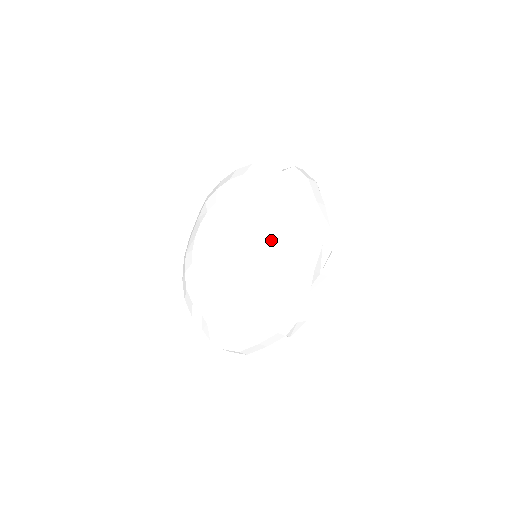
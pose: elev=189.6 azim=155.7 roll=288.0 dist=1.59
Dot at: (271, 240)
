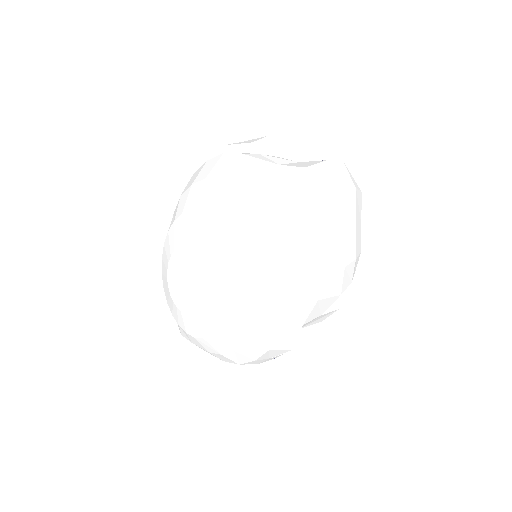
Dot at: (232, 300)
